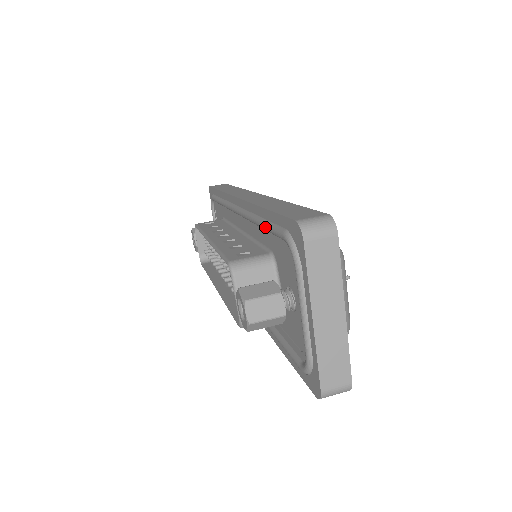
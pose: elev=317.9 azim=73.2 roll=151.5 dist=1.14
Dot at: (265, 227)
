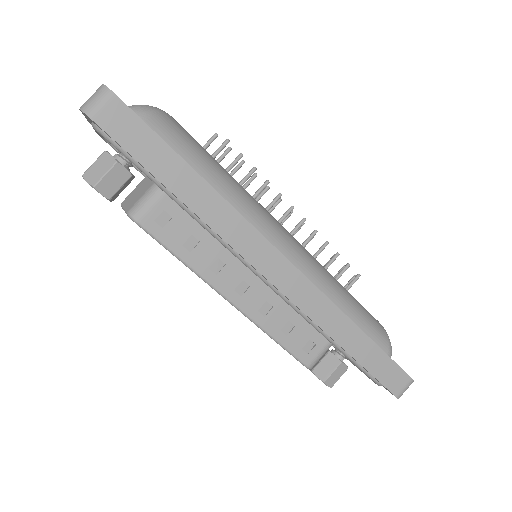
Dot at: occluded
